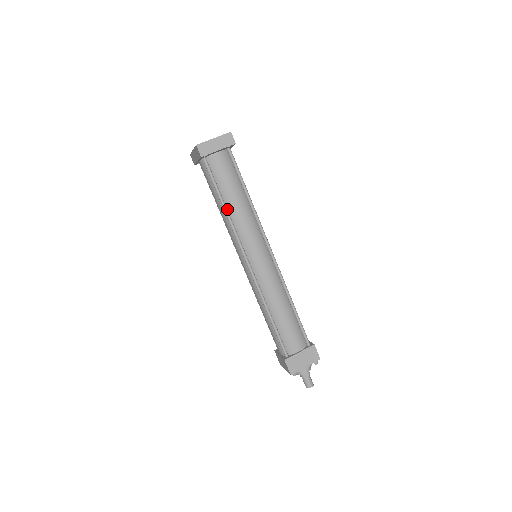
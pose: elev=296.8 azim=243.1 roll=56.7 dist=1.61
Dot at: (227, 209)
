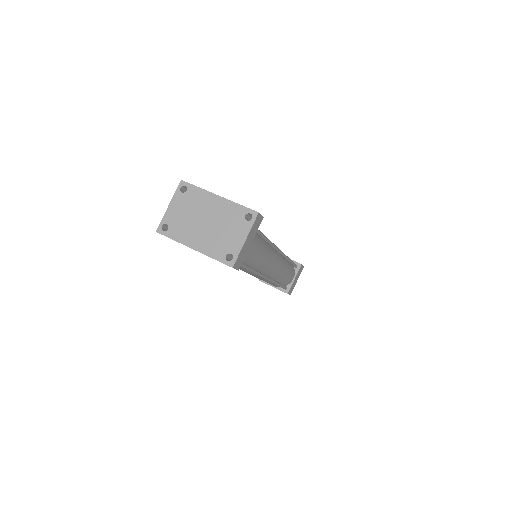
Dot at: (245, 264)
